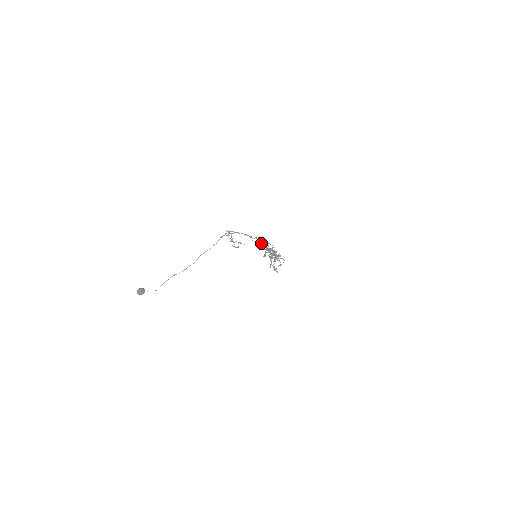
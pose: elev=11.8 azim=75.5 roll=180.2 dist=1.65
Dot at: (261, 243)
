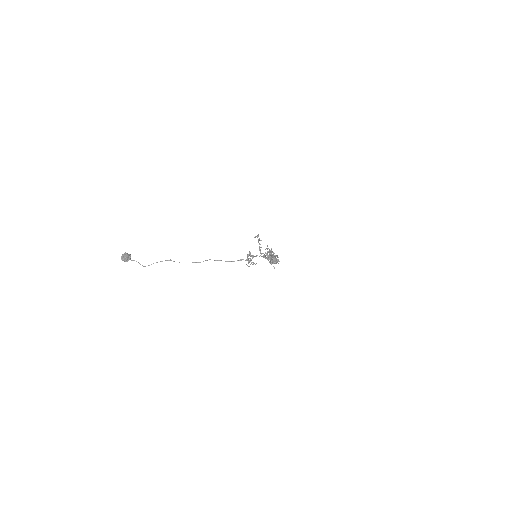
Dot at: (270, 254)
